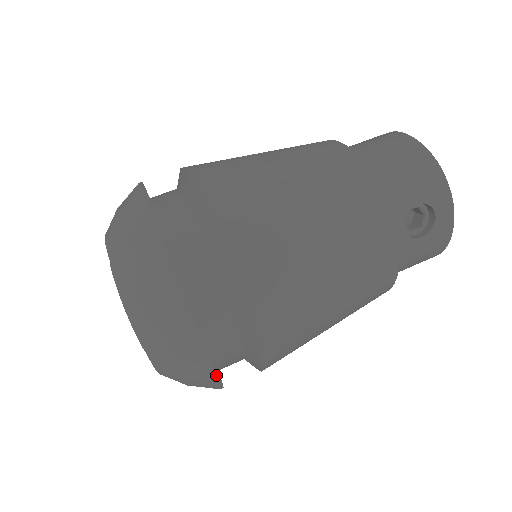
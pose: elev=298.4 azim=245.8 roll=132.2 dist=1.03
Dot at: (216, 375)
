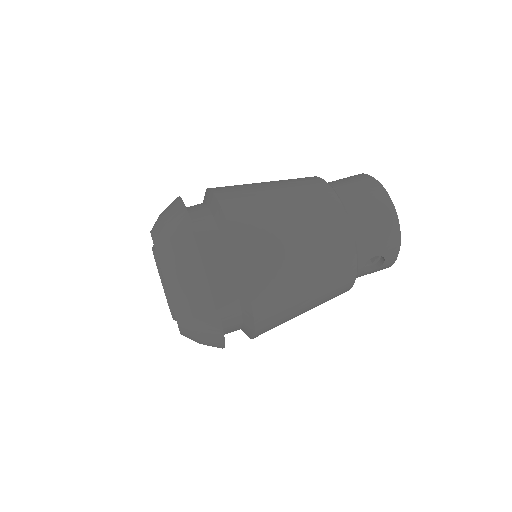
Dot at: (222, 348)
